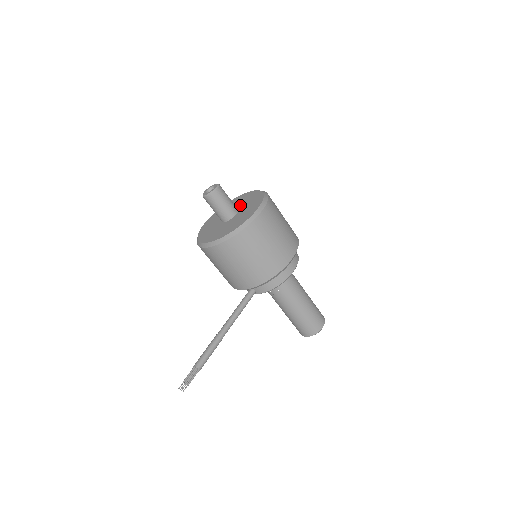
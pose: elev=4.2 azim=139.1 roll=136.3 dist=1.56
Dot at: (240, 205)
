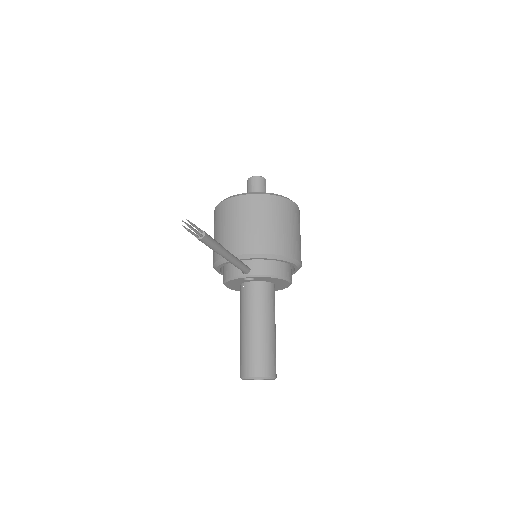
Dot at: occluded
